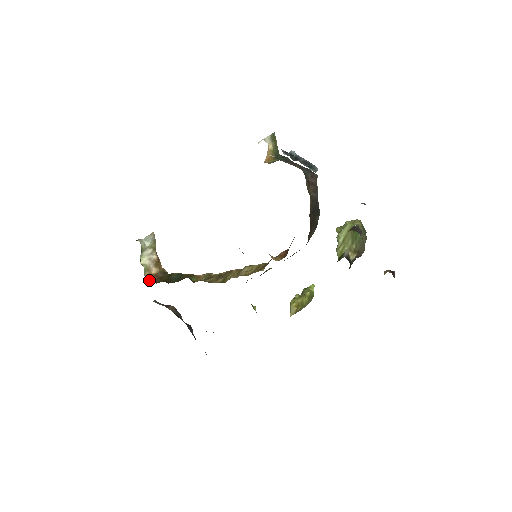
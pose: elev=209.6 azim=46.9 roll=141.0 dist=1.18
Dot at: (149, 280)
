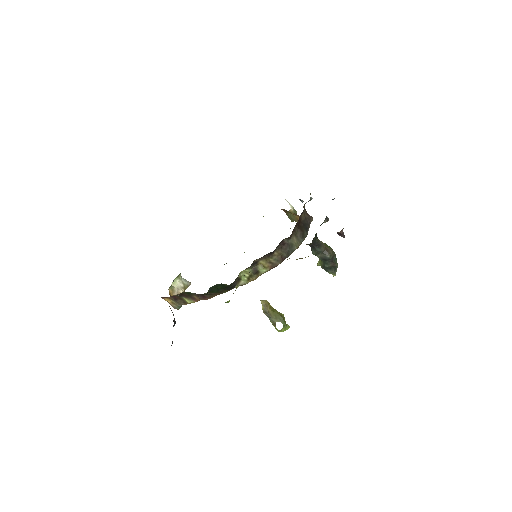
Dot at: (169, 294)
